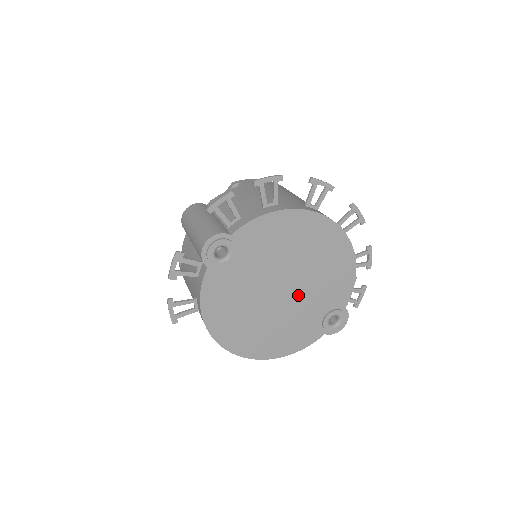
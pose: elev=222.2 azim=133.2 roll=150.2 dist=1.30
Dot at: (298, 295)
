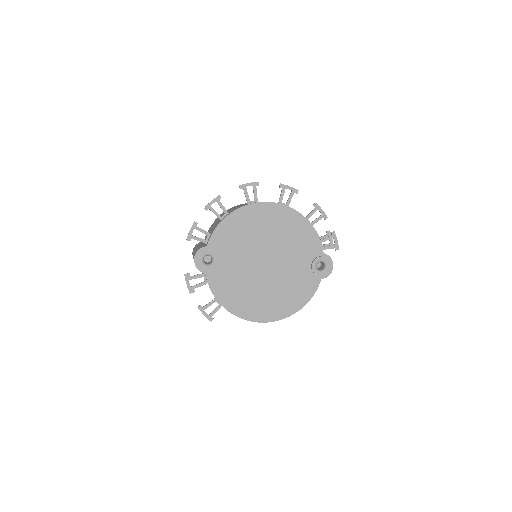
Dot at: (280, 261)
